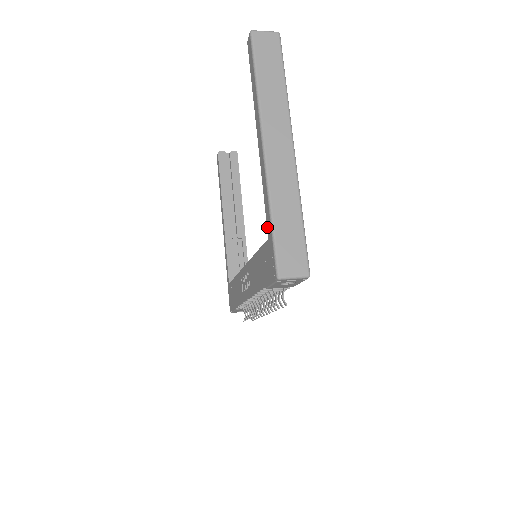
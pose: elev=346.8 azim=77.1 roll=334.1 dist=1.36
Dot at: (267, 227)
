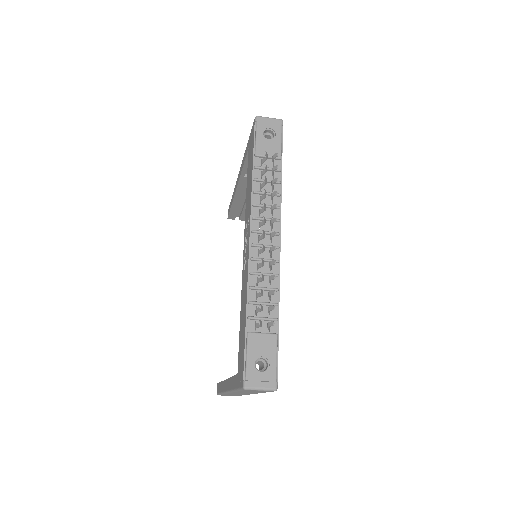
Dot at: (247, 151)
